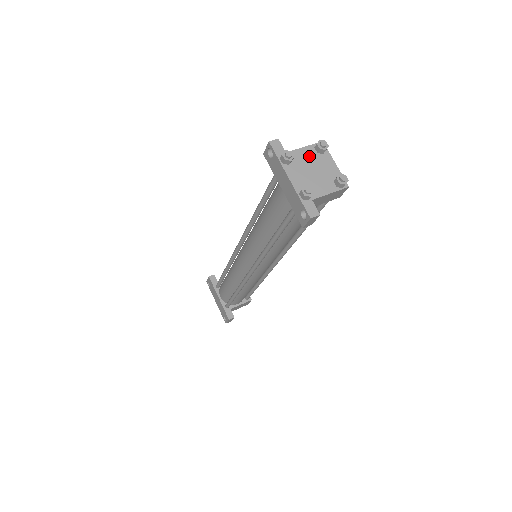
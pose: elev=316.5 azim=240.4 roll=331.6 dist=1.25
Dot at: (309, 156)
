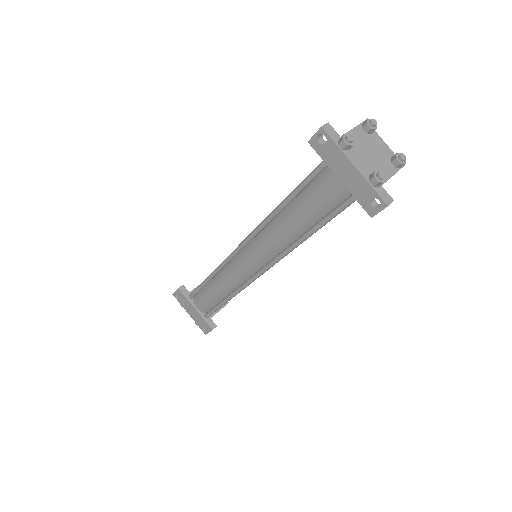
Dot at: (361, 138)
